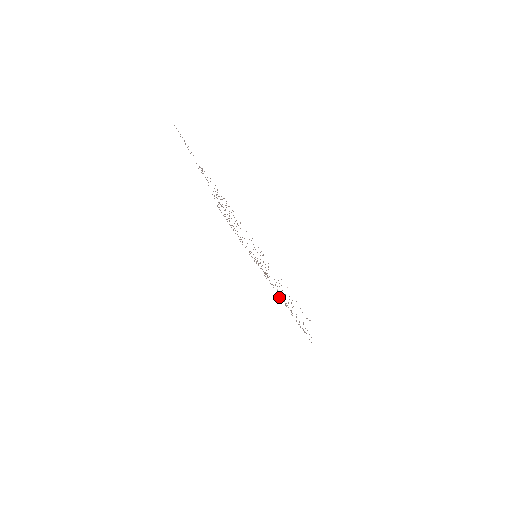
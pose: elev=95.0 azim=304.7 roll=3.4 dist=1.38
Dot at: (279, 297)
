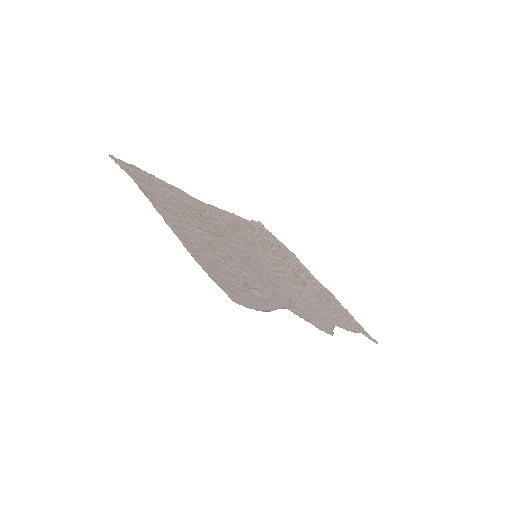
Dot at: (336, 299)
